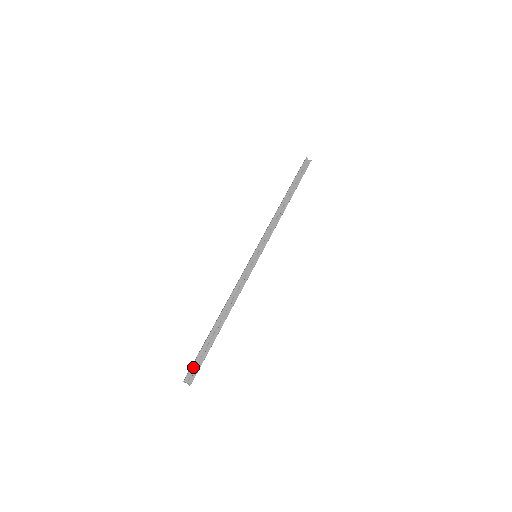
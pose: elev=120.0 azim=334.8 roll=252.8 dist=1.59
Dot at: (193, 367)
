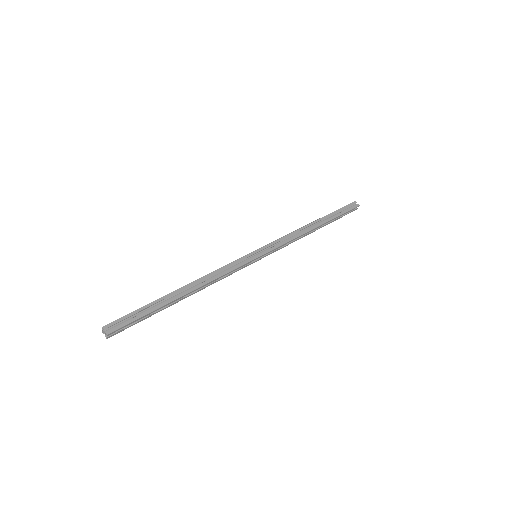
Dot at: (121, 319)
